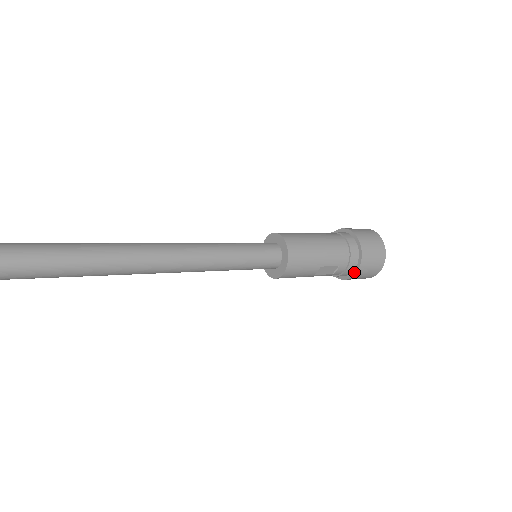
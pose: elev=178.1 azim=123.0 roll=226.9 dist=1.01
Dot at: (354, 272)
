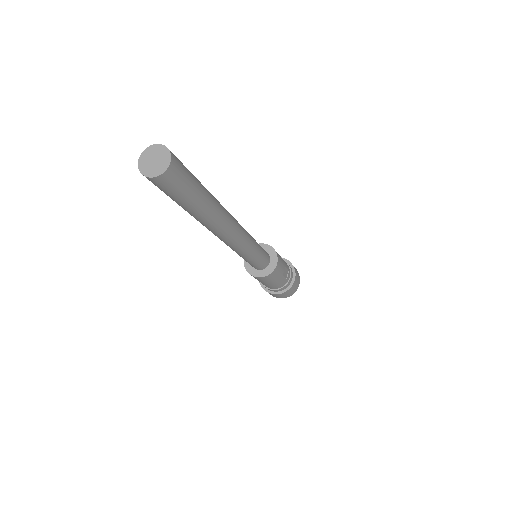
Dot at: (293, 278)
